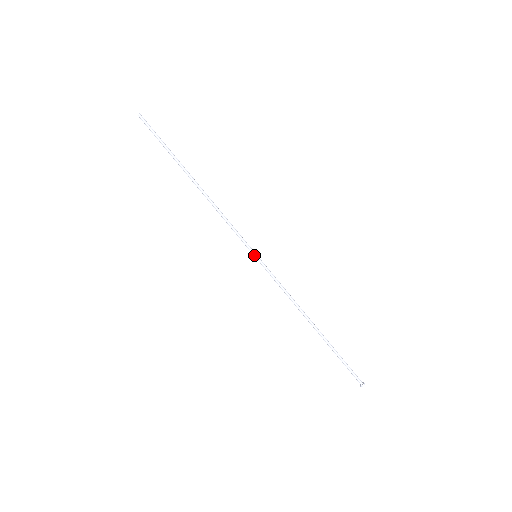
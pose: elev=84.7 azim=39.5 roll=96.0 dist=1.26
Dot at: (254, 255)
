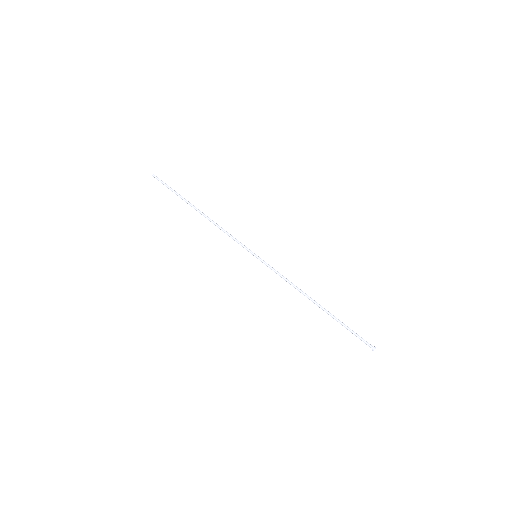
Dot at: occluded
